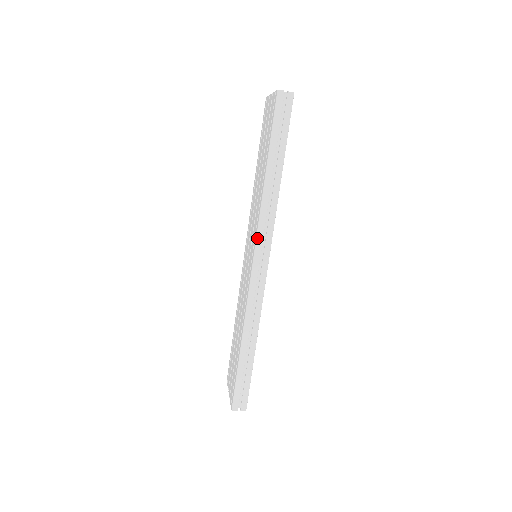
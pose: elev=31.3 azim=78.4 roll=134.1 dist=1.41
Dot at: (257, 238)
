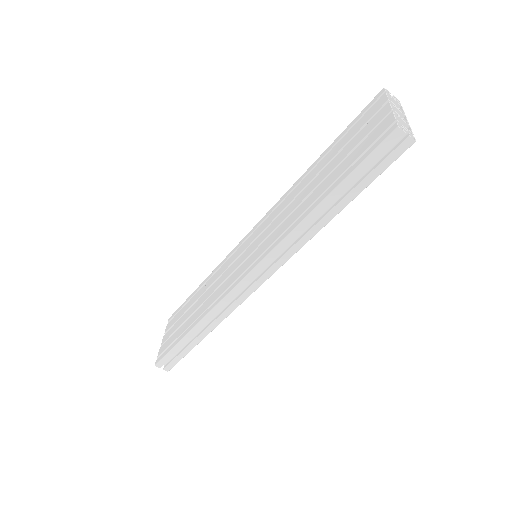
Dot at: (264, 260)
